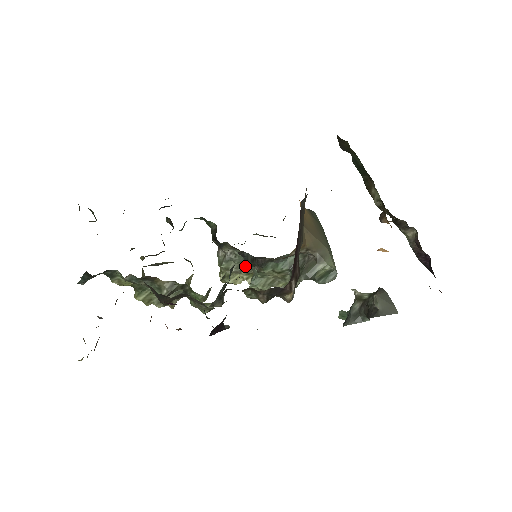
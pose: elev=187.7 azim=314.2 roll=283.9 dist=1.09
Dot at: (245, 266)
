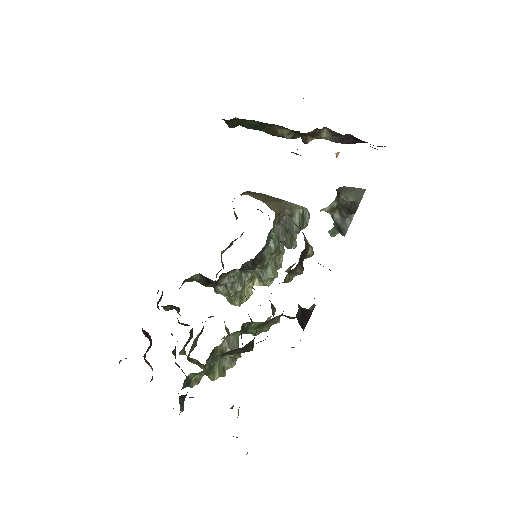
Dot at: (244, 277)
